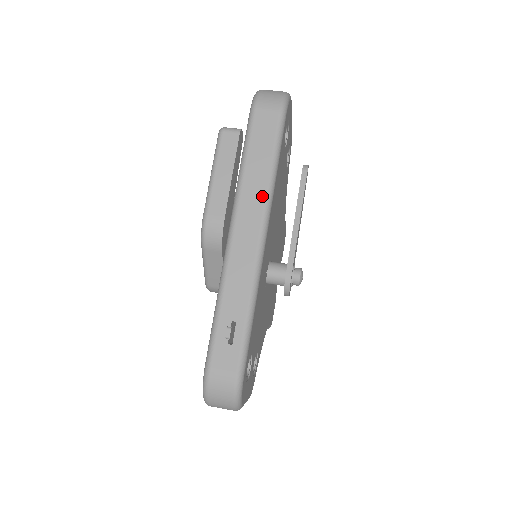
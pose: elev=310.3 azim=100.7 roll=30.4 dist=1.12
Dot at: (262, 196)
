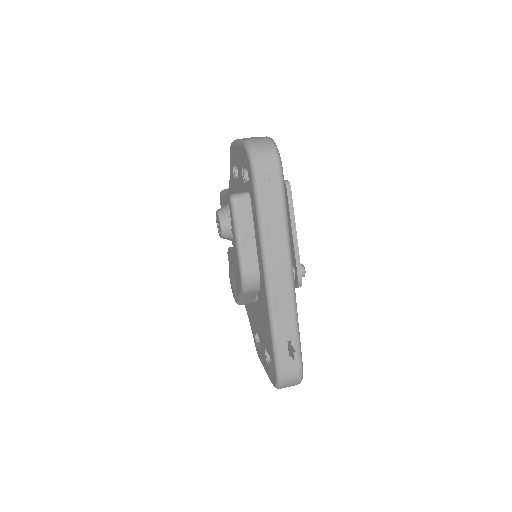
Dot at: (284, 247)
